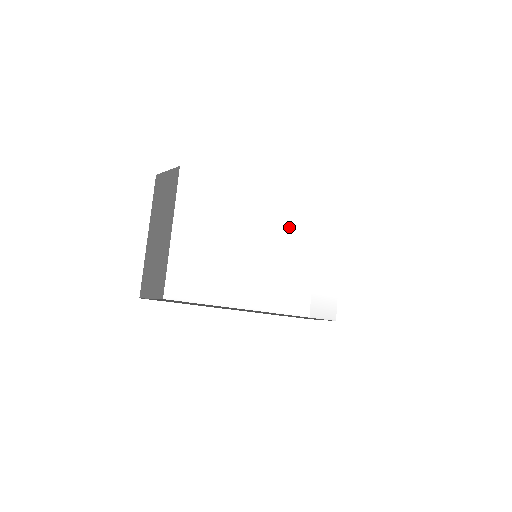
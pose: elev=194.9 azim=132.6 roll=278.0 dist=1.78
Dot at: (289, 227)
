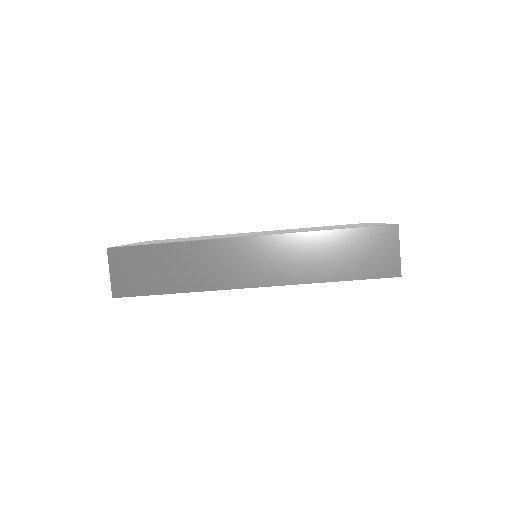
Dot at: occluded
